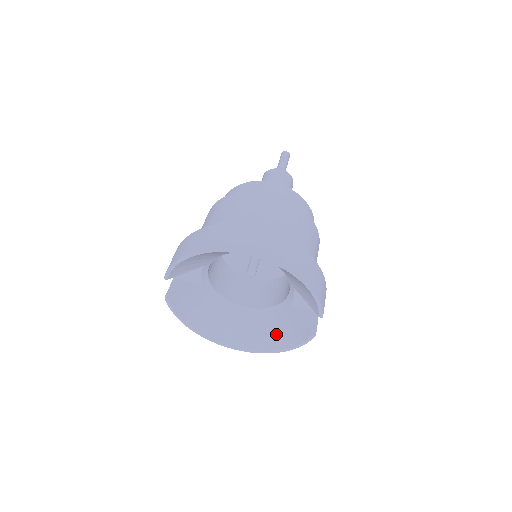
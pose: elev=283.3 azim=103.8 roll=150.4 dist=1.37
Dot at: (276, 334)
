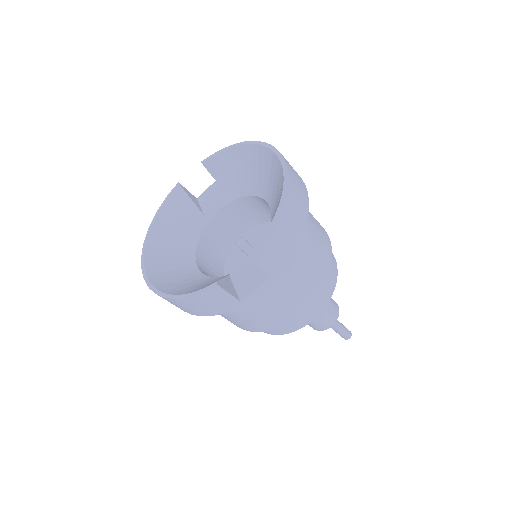
Dot at: (186, 287)
